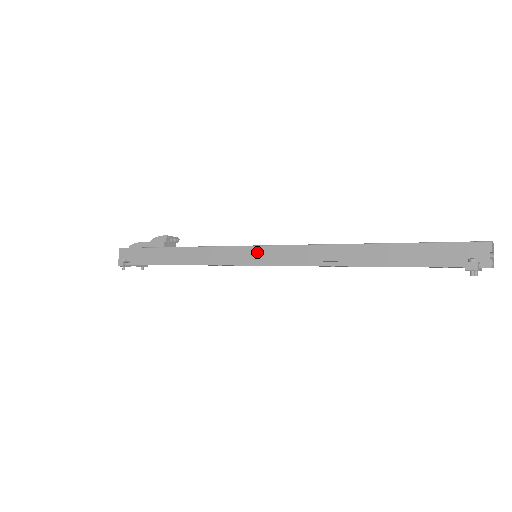
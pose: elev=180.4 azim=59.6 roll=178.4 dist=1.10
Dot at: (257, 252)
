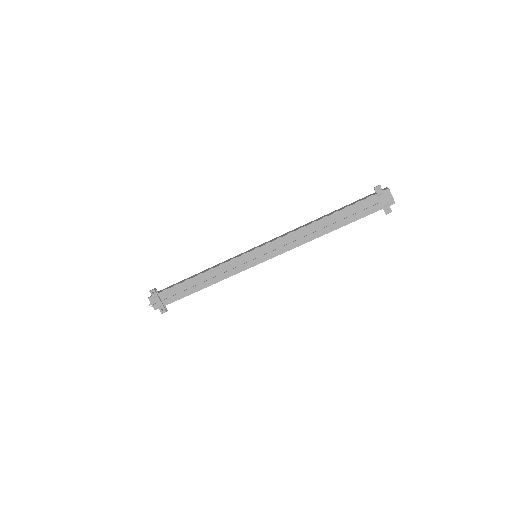
Dot at: (258, 246)
